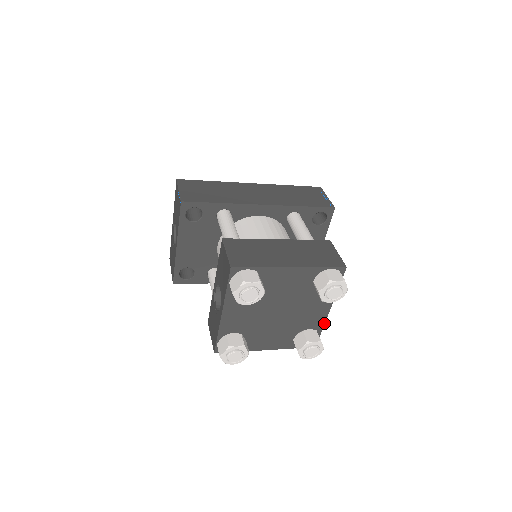
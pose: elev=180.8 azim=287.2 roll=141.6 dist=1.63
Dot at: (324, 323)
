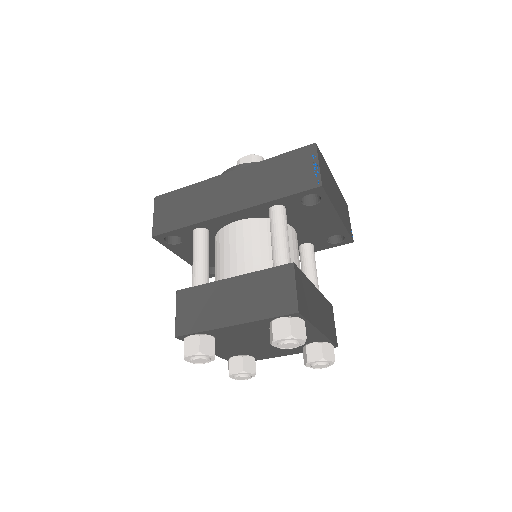
Dot at: (326, 337)
